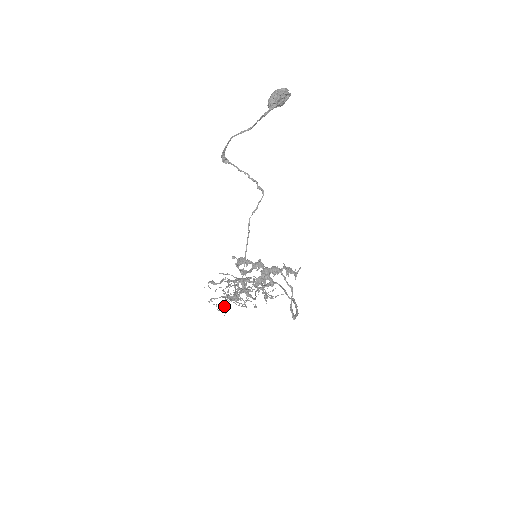
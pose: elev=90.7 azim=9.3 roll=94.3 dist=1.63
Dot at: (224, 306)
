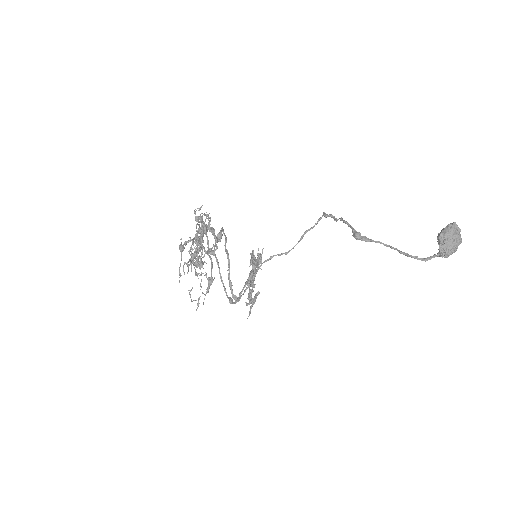
Dot at: occluded
